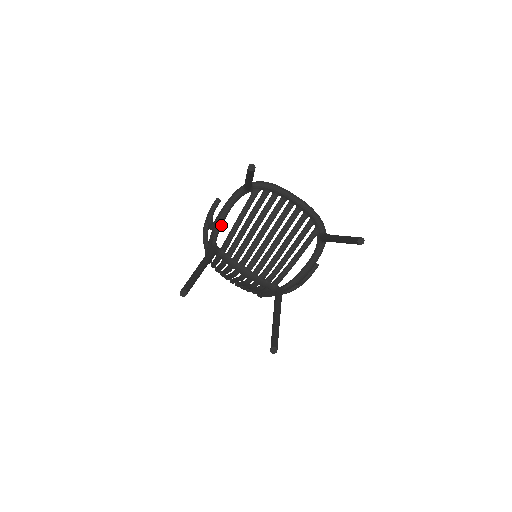
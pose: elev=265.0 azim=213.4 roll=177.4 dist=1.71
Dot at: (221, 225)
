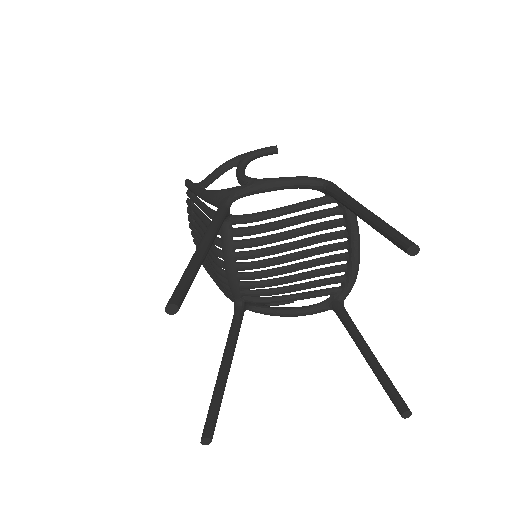
Dot at: (258, 193)
